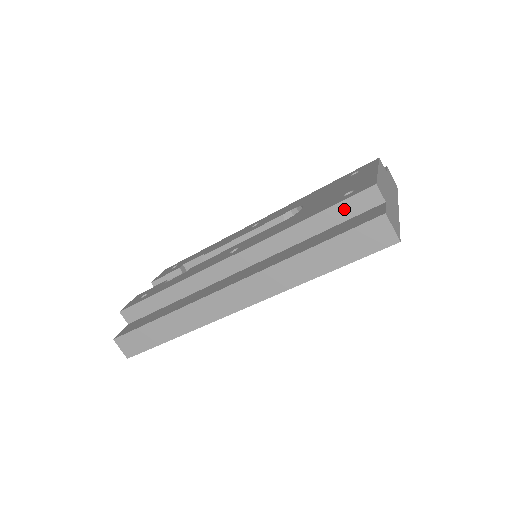
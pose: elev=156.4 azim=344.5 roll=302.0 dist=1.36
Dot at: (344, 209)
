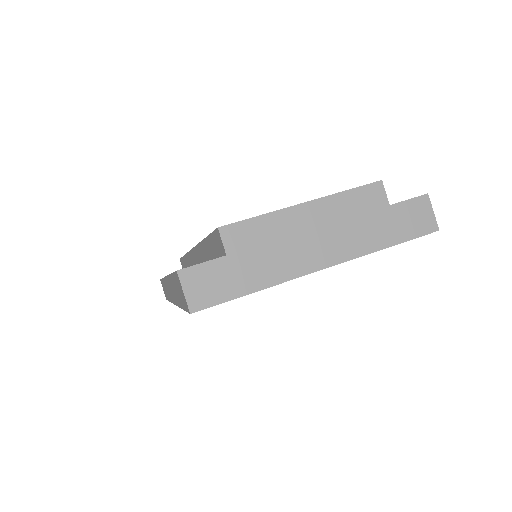
Dot at: (213, 244)
